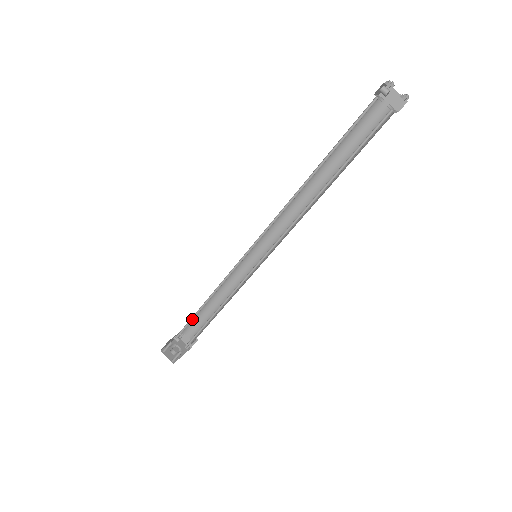
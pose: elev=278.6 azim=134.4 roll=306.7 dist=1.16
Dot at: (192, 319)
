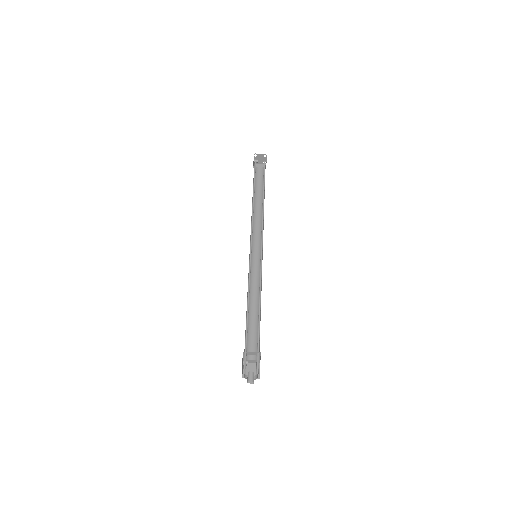
Dot at: (247, 326)
